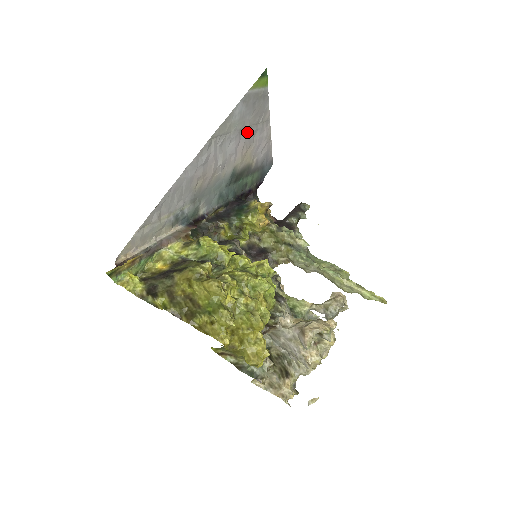
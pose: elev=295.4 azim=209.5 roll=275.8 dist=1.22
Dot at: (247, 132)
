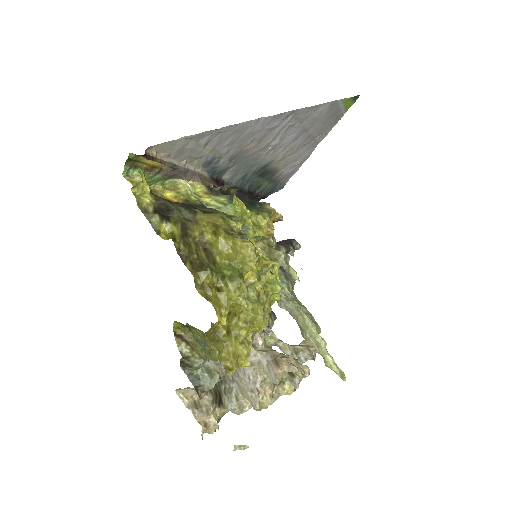
Dot at: (305, 137)
